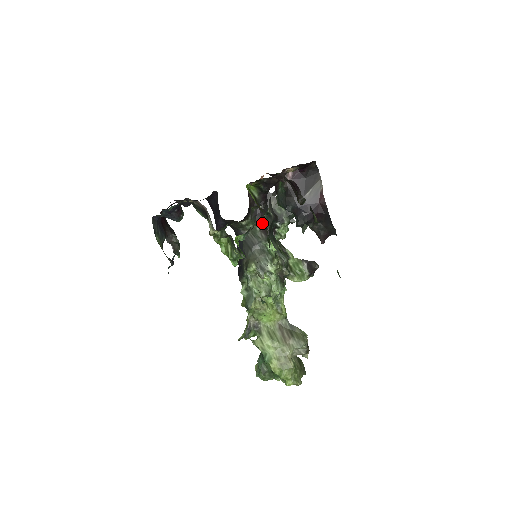
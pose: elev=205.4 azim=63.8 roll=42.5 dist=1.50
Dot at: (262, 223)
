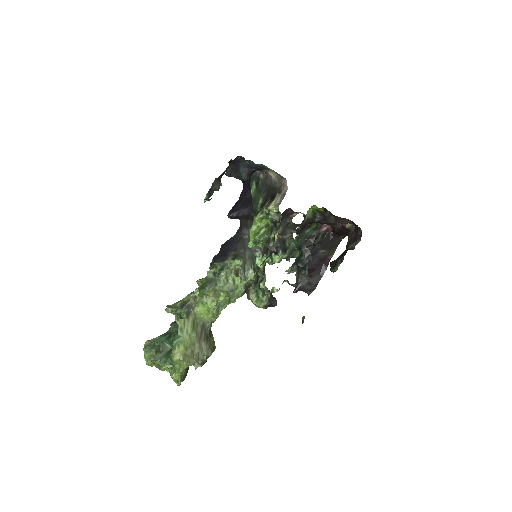
Dot at: occluded
